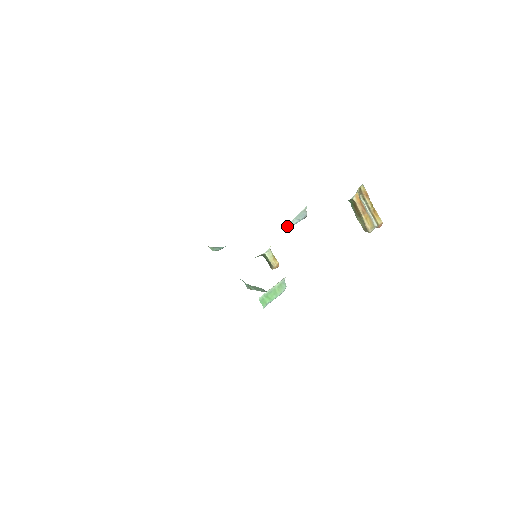
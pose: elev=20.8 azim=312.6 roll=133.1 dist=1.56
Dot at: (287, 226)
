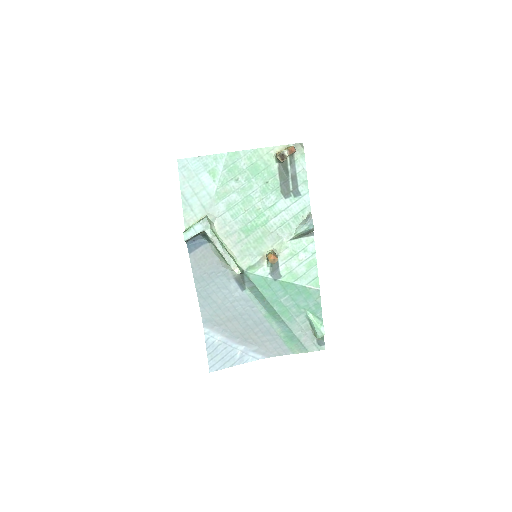
Dot at: (295, 234)
